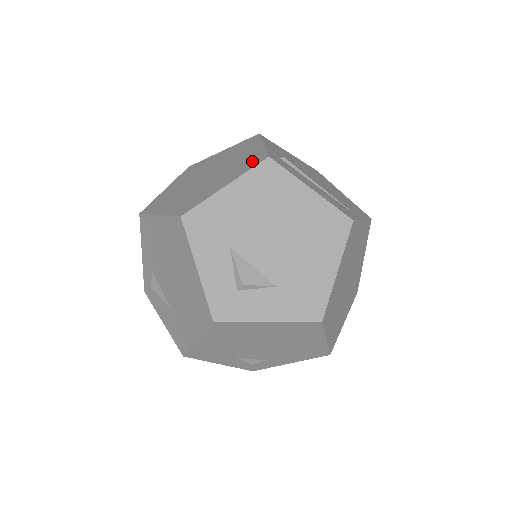
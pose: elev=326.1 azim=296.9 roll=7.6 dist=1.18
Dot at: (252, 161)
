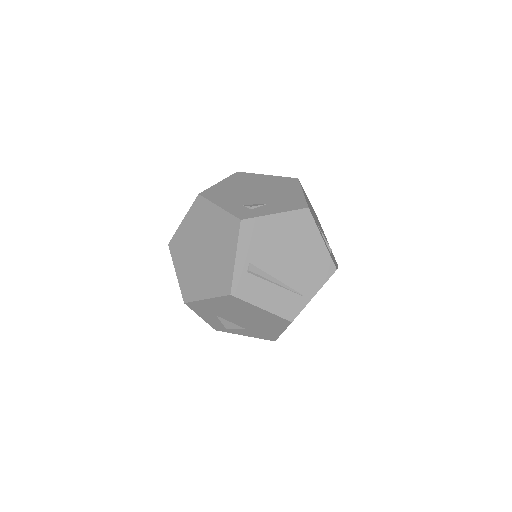
Dot at: (223, 283)
